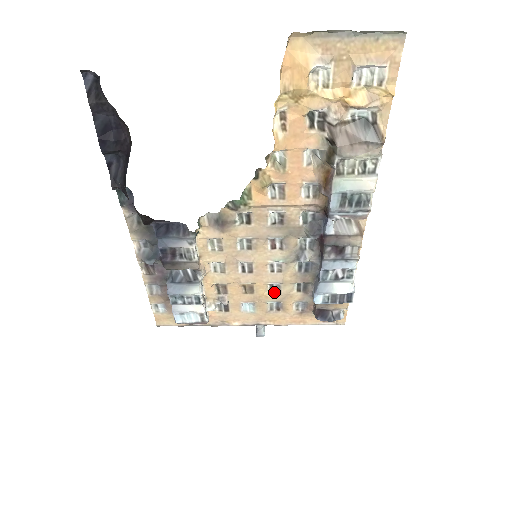
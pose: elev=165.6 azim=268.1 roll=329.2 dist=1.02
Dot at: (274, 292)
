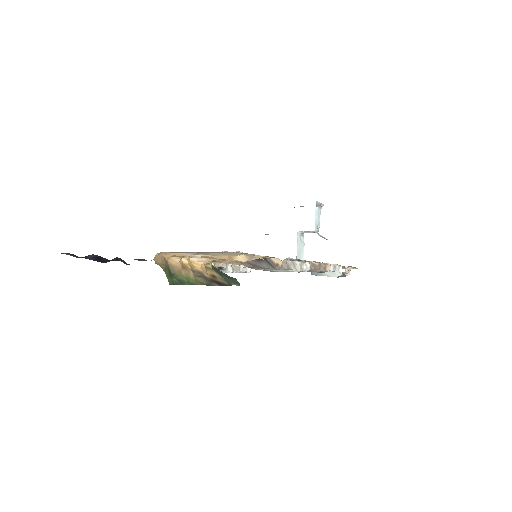
Dot at: occluded
